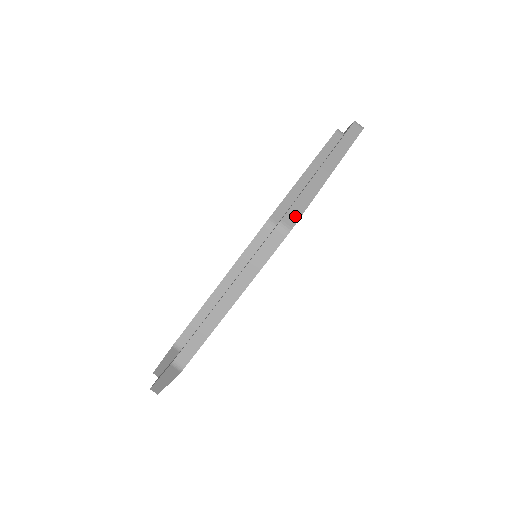
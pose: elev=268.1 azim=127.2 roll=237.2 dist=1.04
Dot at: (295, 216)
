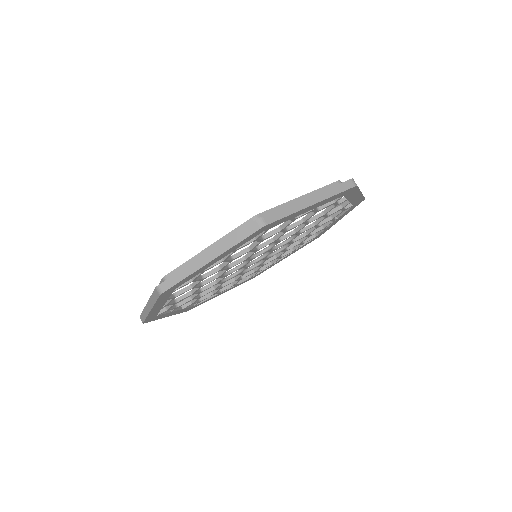
Dot at: (169, 285)
